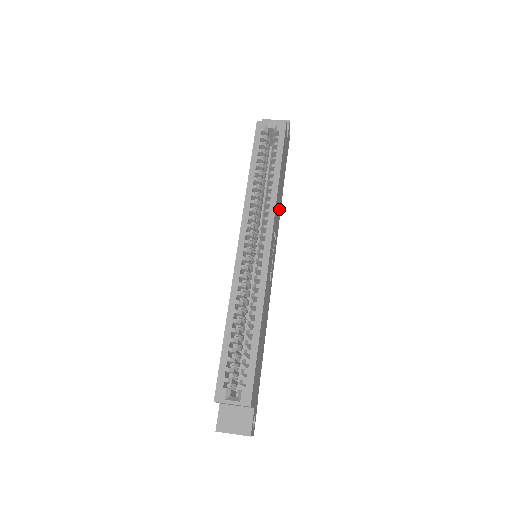
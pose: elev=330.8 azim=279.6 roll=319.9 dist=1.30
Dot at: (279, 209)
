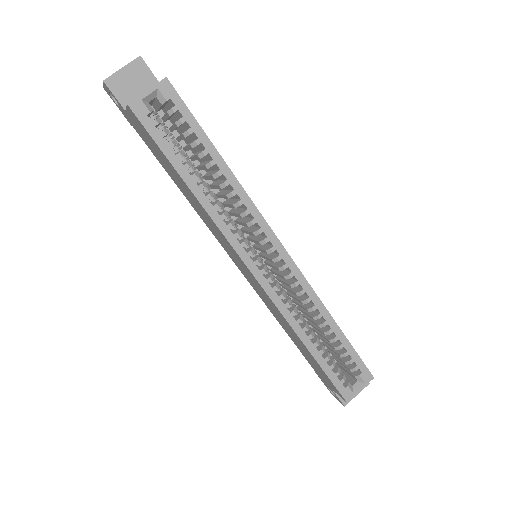
Dot at: occluded
